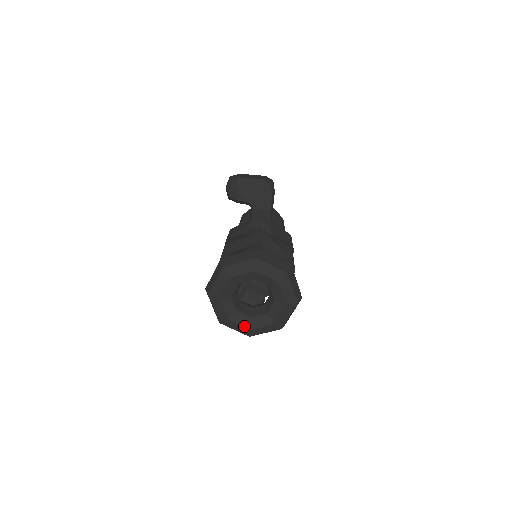
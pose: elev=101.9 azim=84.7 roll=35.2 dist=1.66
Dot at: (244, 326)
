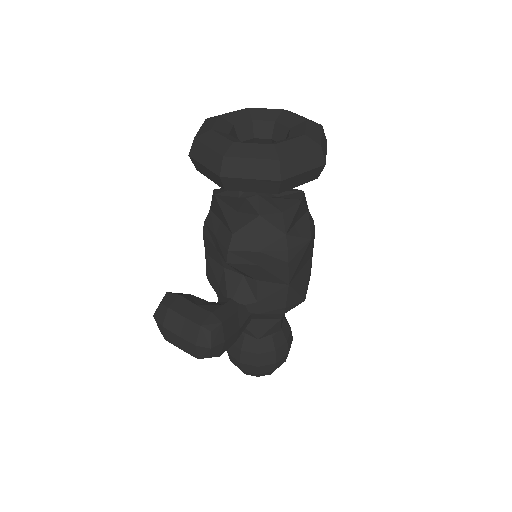
Dot at: (228, 138)
